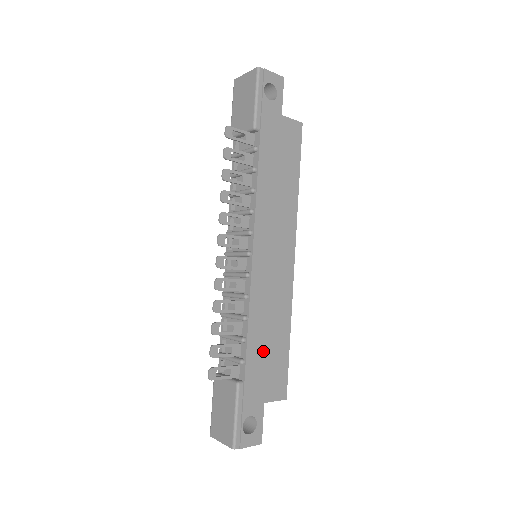
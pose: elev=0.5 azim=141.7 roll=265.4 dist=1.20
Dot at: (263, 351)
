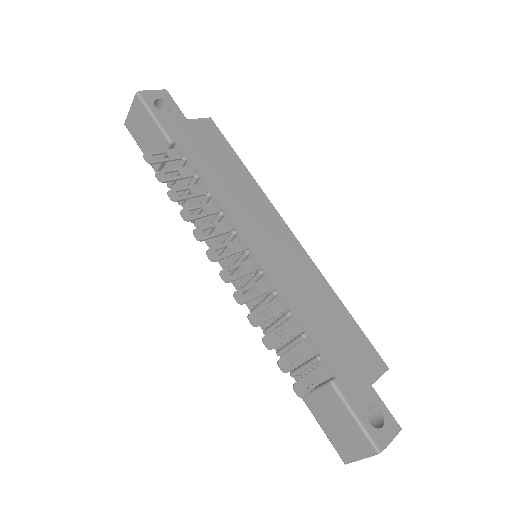
Dot at: (330, 335)
